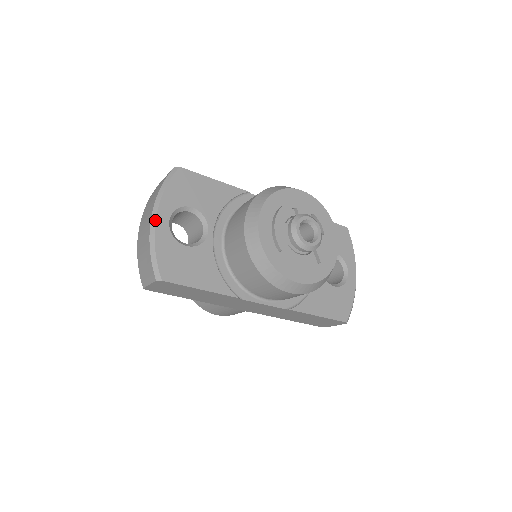
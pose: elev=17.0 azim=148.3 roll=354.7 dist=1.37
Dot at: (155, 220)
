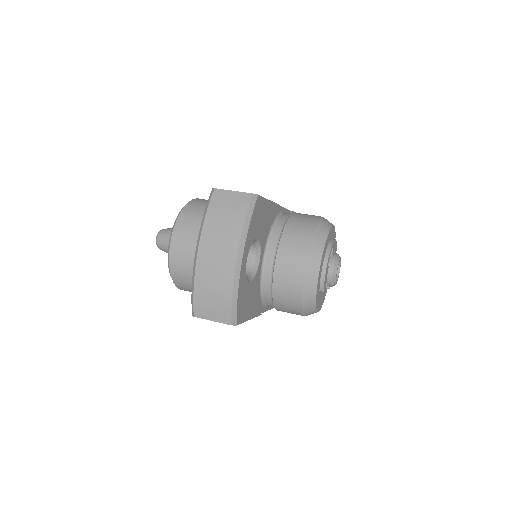
Dot at: (241, 265)
